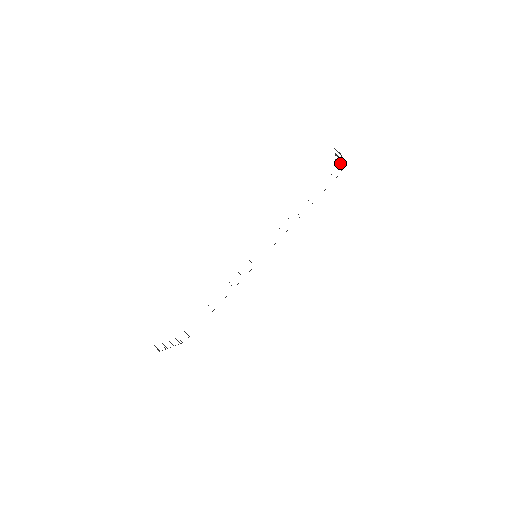
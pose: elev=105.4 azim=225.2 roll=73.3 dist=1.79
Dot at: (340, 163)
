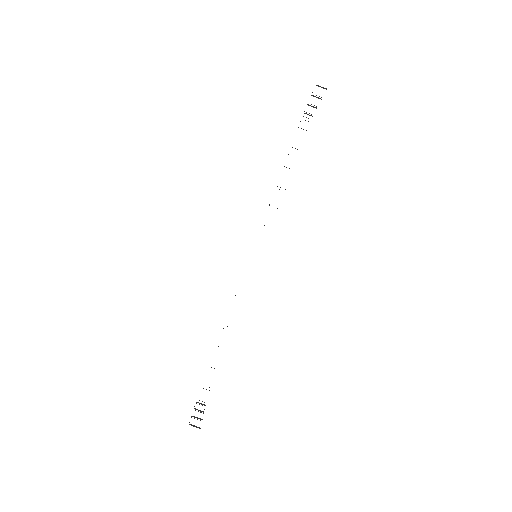
Dot at: (315, 107)
